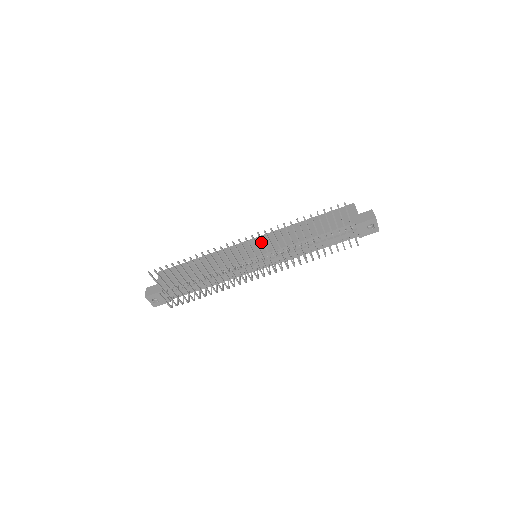
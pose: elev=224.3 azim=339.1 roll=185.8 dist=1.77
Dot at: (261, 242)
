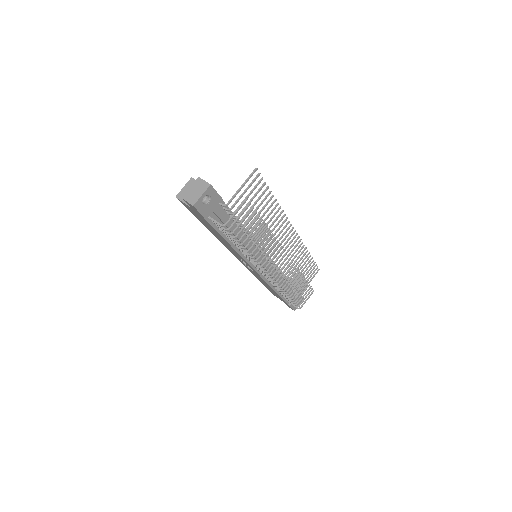
Dot at: occluded
